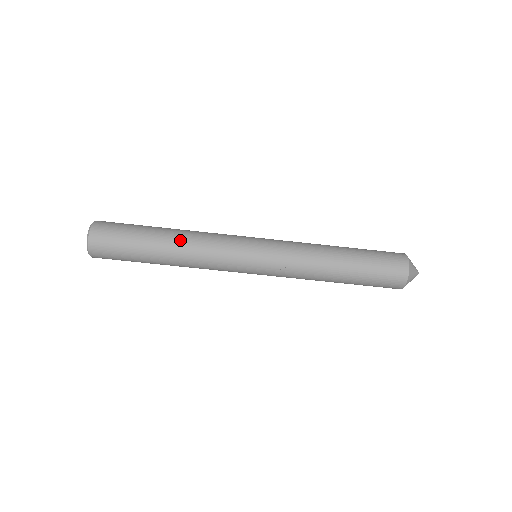
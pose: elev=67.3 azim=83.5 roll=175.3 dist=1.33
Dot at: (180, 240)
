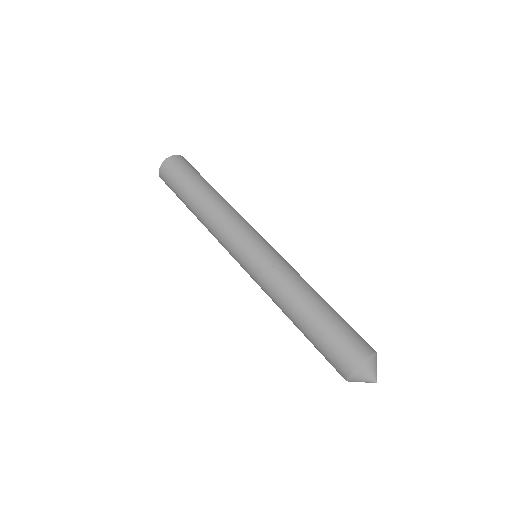
Dot at: (219, 198)
